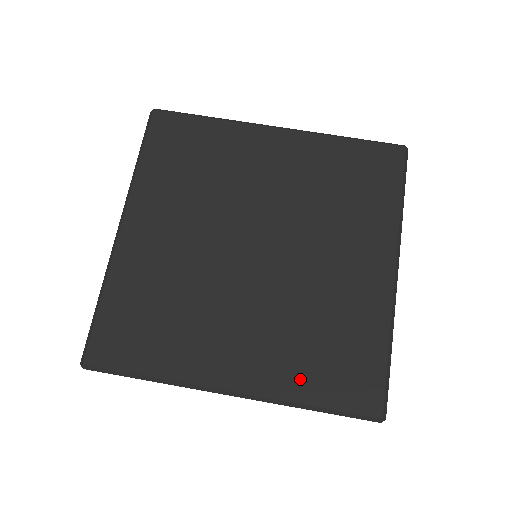
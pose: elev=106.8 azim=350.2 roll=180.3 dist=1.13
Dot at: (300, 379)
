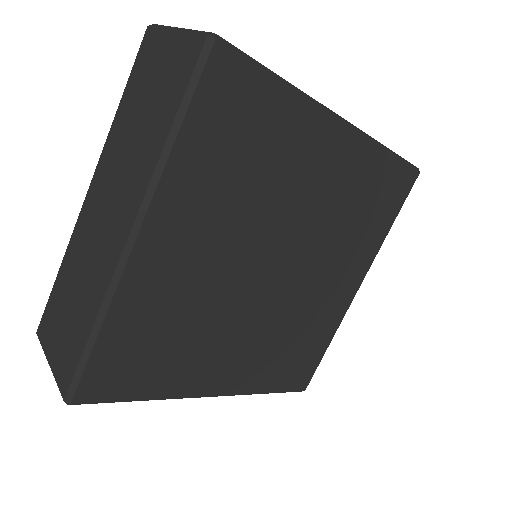
Dot at: (267, 377)
